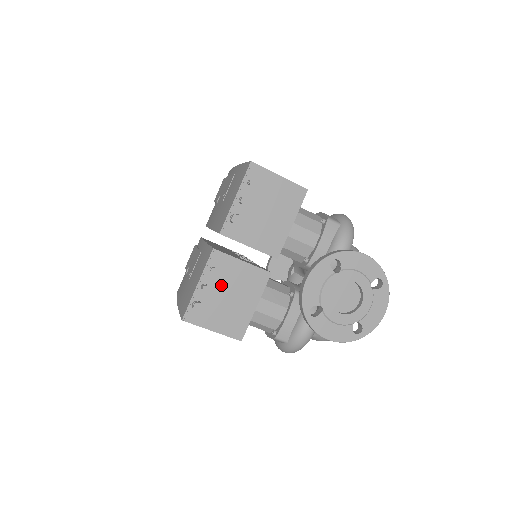
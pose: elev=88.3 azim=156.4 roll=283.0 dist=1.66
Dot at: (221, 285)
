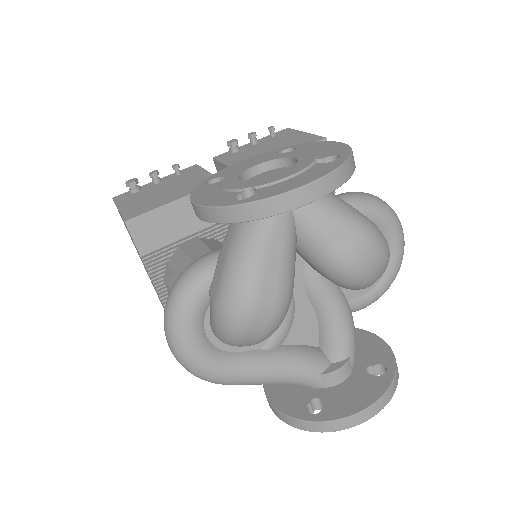
Dot at: (170, 183)
